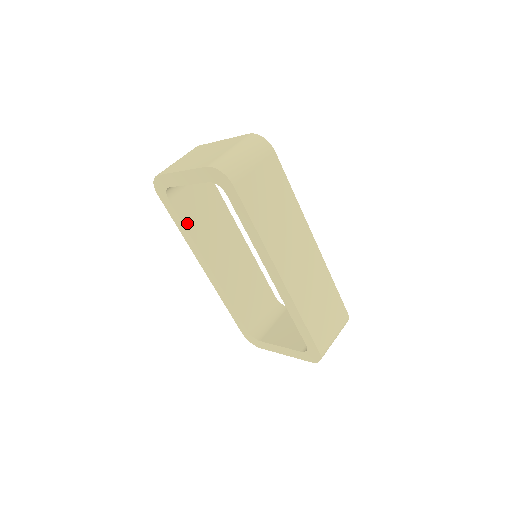
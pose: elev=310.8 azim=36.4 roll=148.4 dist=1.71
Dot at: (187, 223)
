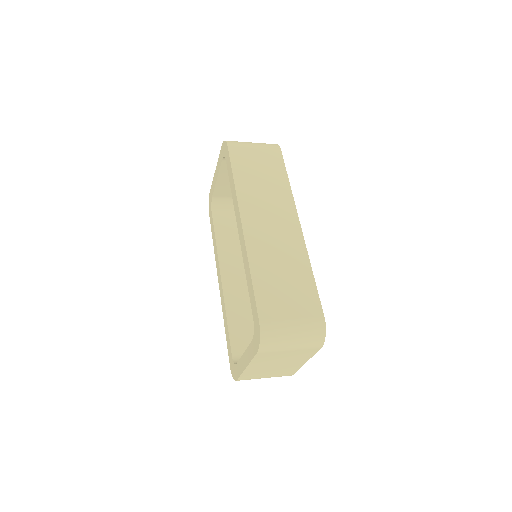
Dot at: (218, 233)
